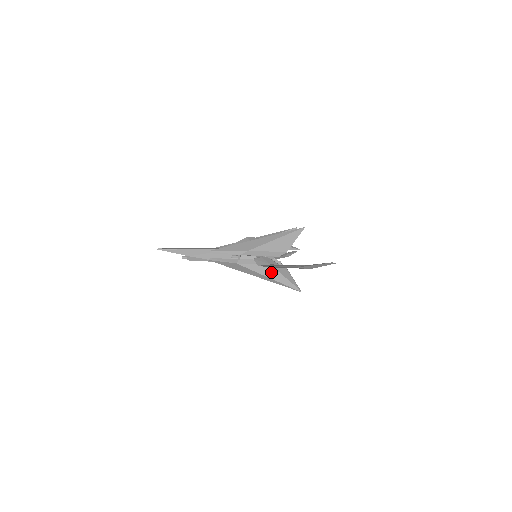
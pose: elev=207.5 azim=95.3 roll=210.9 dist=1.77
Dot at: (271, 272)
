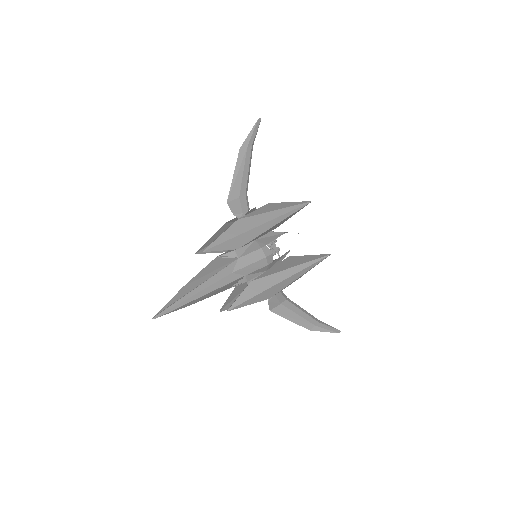
Dot at: occluded
